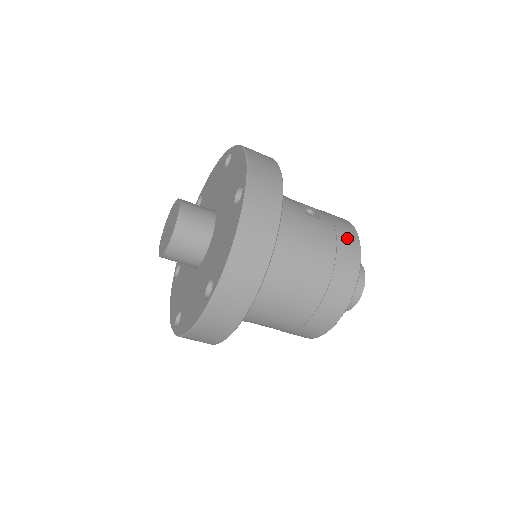
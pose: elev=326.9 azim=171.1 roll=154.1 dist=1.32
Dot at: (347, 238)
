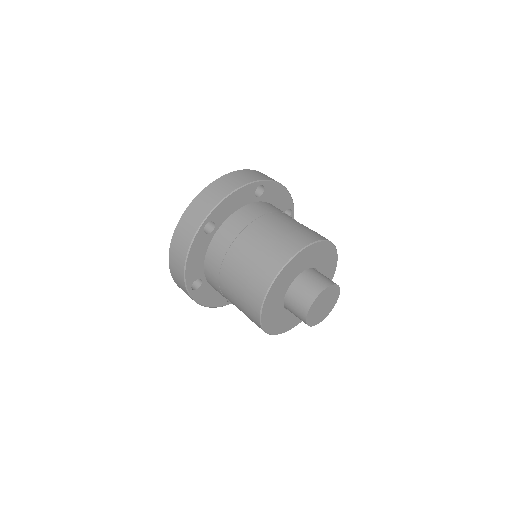
Dot at: (313, 233)
